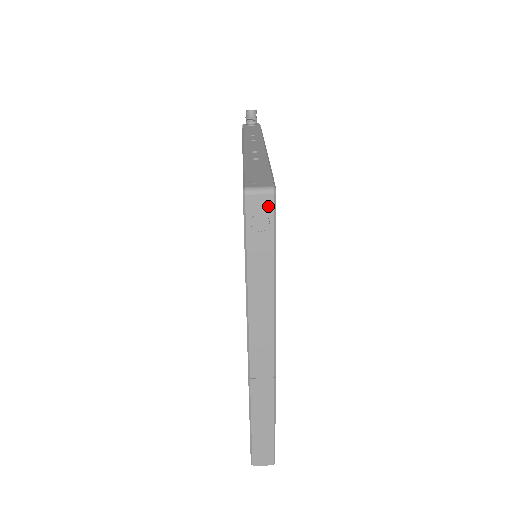
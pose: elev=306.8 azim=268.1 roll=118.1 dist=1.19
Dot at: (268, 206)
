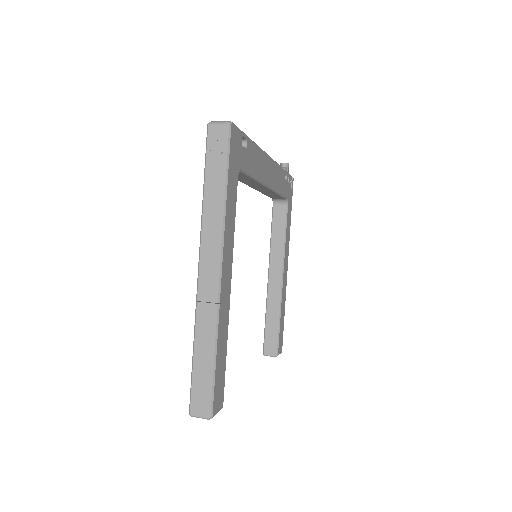
Dot at: (224, 134)
